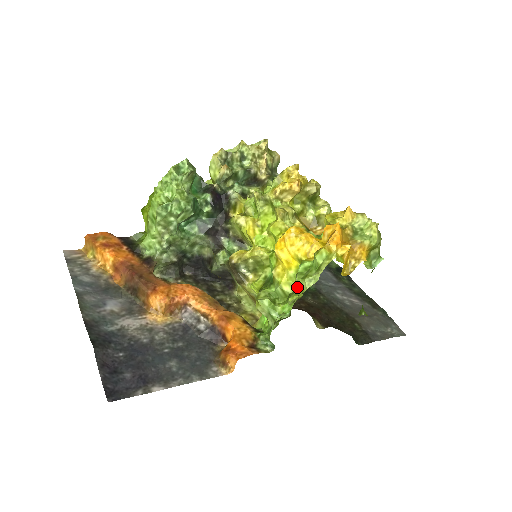
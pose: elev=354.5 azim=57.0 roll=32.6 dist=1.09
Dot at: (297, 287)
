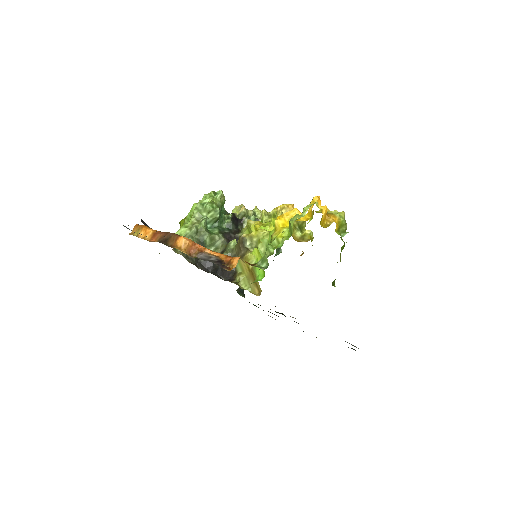
Dot at: (288, 238)
